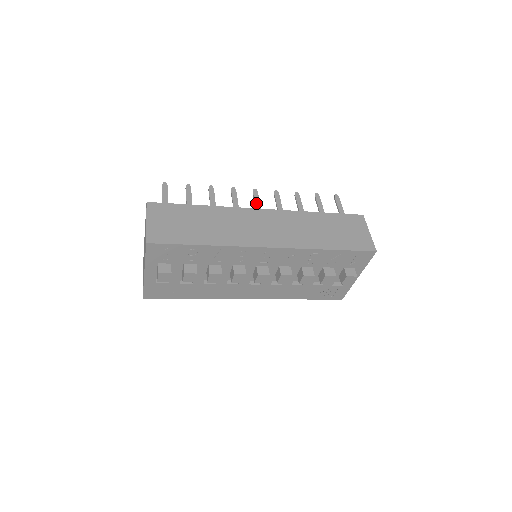
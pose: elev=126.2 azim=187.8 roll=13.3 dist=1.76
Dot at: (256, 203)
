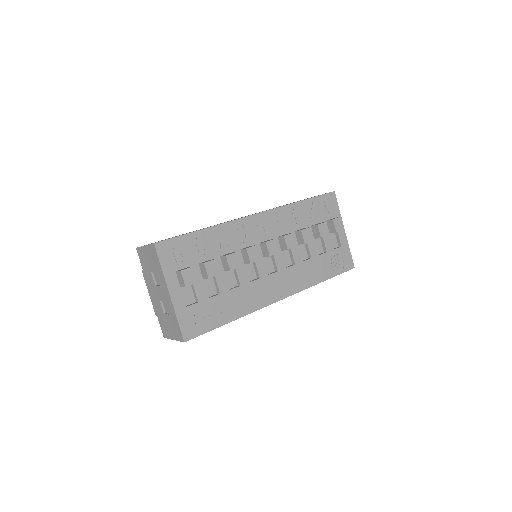
Dot at: occluded
